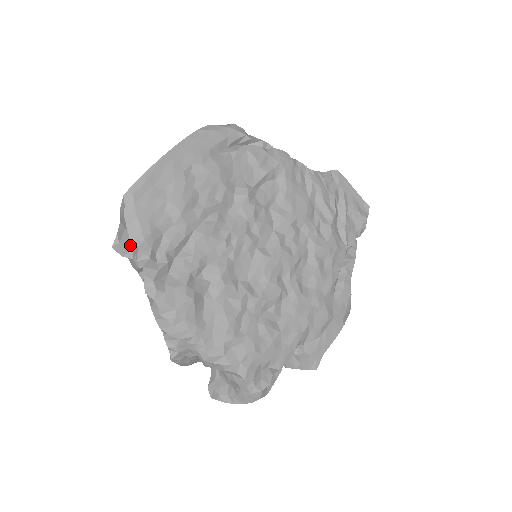
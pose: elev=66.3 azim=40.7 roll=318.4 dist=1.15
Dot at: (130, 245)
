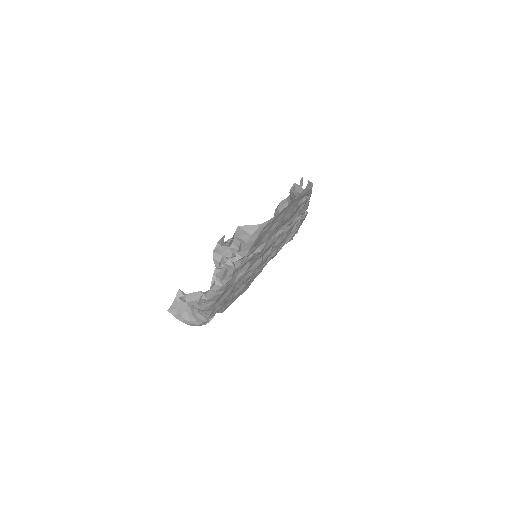
Dot at: (231, 243)
